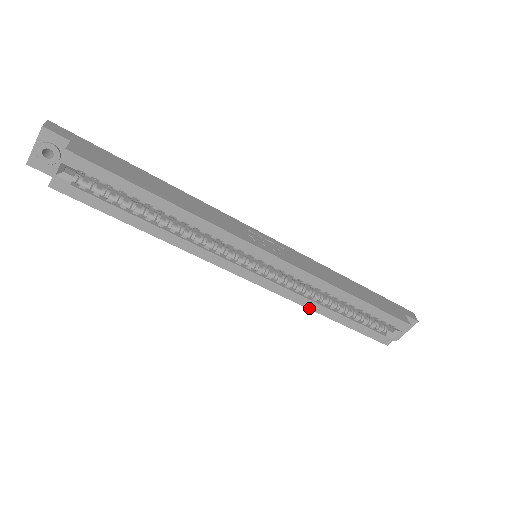
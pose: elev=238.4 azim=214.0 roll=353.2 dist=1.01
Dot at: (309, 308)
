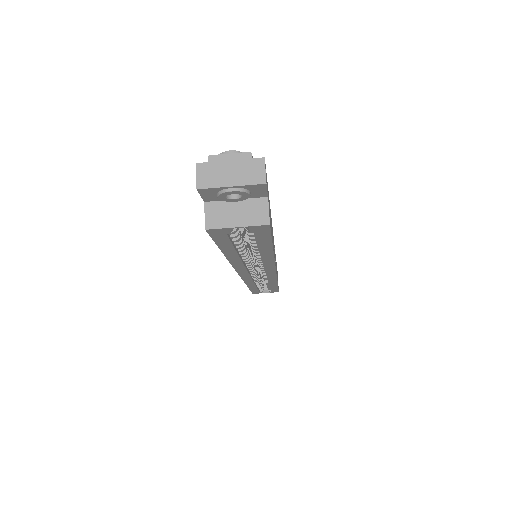
Dot at: (247, 284)
